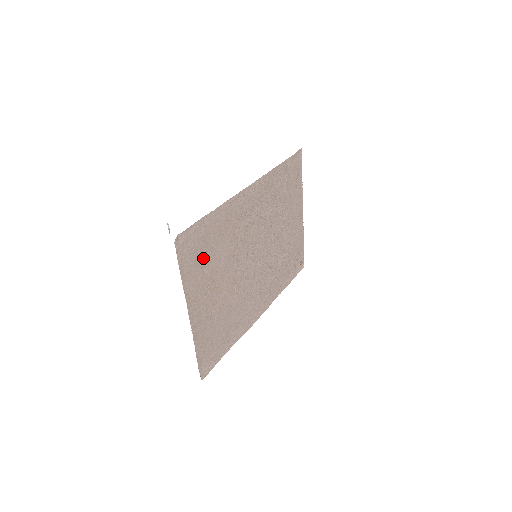
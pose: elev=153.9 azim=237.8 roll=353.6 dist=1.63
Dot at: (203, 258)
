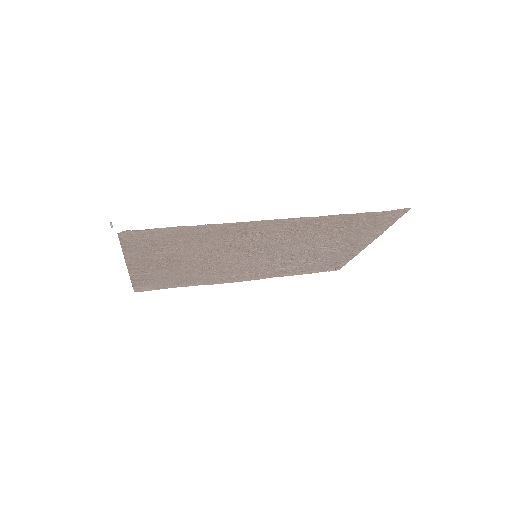
Dot at: (163, 246)
